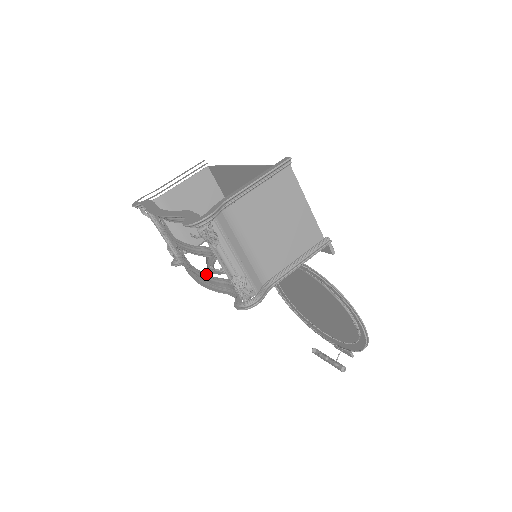
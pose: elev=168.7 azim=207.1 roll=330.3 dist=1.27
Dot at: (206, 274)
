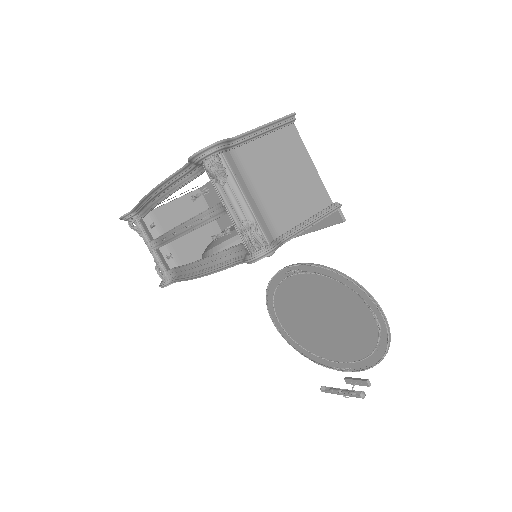
Dot at: (205, 257)
